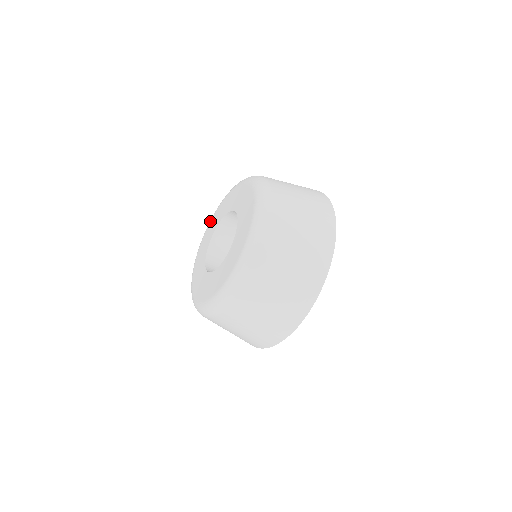
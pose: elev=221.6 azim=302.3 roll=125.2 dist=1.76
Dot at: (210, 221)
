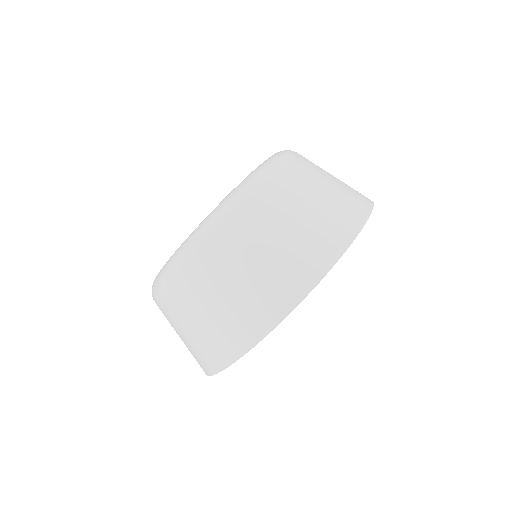
Dot at: occluded
